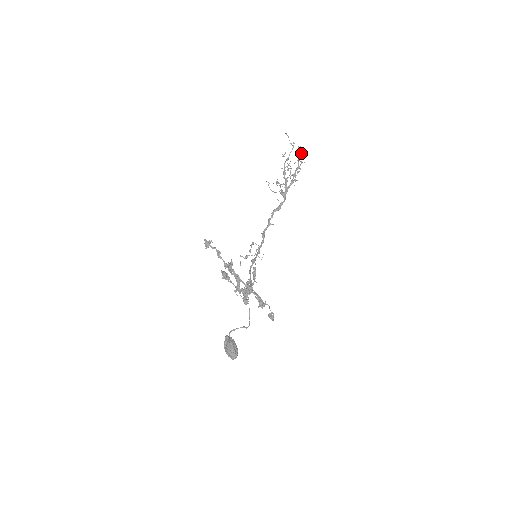
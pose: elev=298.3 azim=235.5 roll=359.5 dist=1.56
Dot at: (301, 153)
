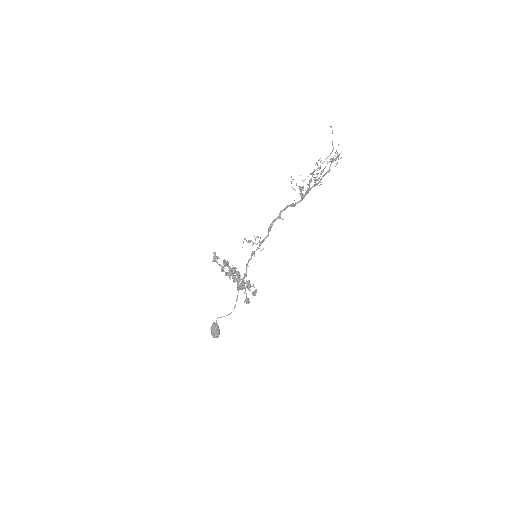
Dot at: (337, 157)
